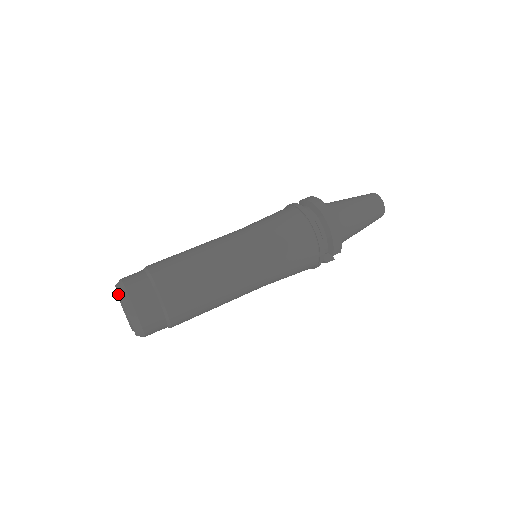
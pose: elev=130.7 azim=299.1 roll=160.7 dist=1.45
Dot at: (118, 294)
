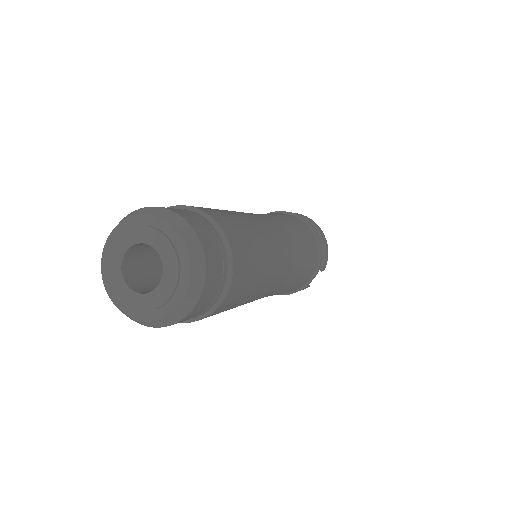
Dot at: (145, 225)
